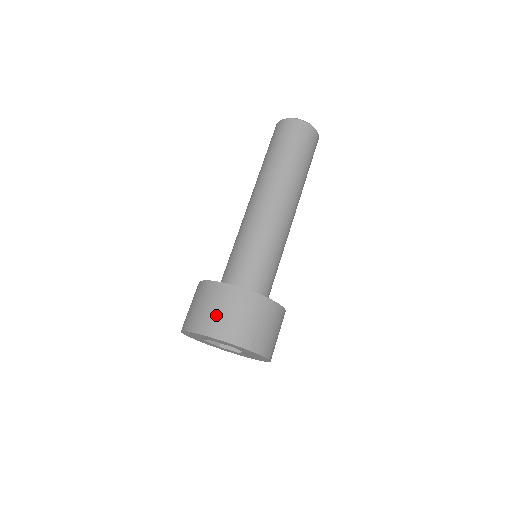
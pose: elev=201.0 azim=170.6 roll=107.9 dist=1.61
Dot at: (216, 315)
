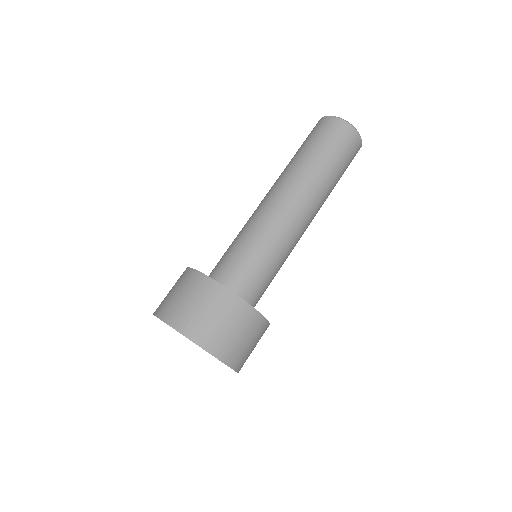
Dot at: (245, 348)
